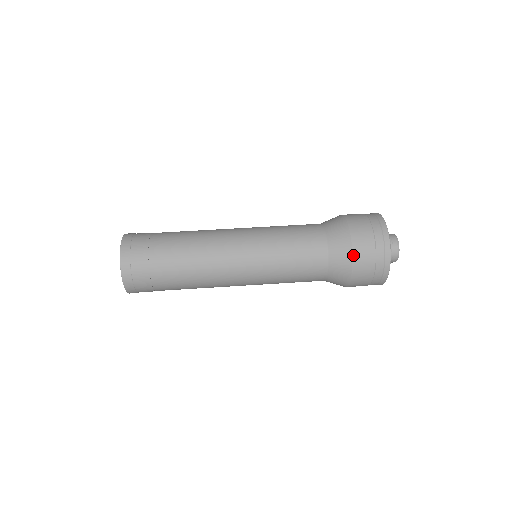
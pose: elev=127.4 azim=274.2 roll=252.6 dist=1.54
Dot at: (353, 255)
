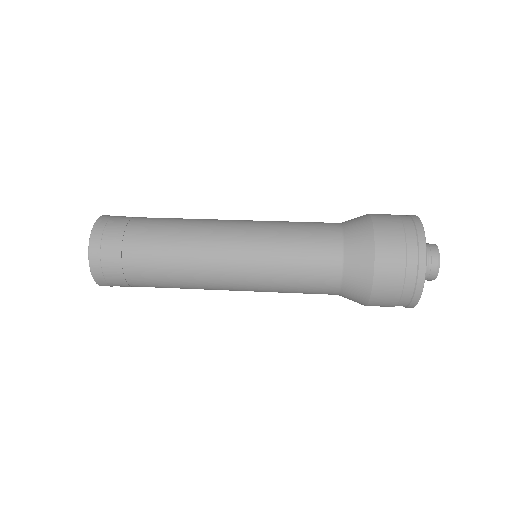
Dot at: (375, 254)
